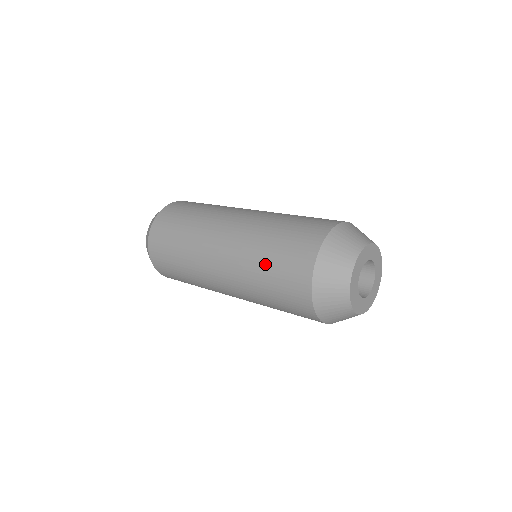
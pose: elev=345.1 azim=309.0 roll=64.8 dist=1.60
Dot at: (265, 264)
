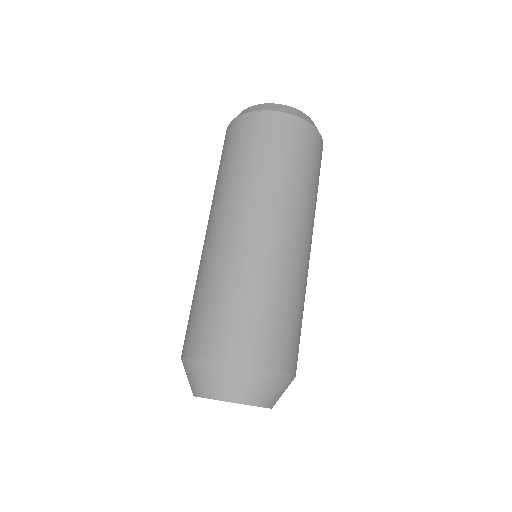
Dot at: (193, 297)
